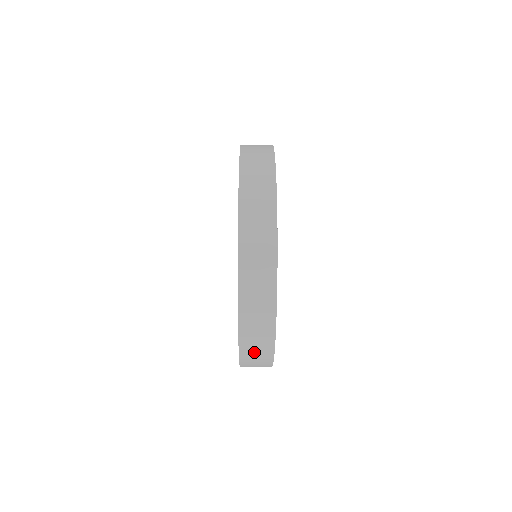
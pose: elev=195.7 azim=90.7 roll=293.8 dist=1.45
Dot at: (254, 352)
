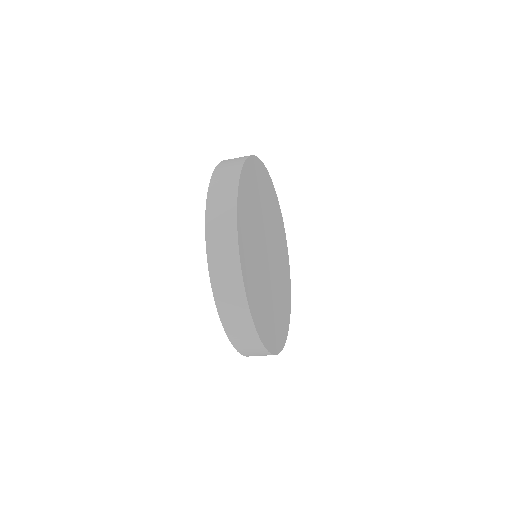
Dot at: (228, 300)
